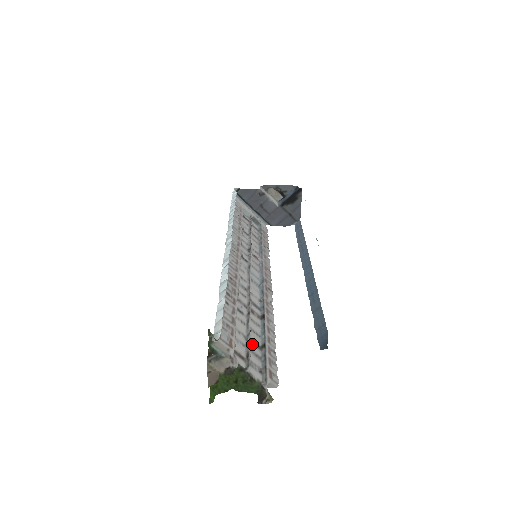
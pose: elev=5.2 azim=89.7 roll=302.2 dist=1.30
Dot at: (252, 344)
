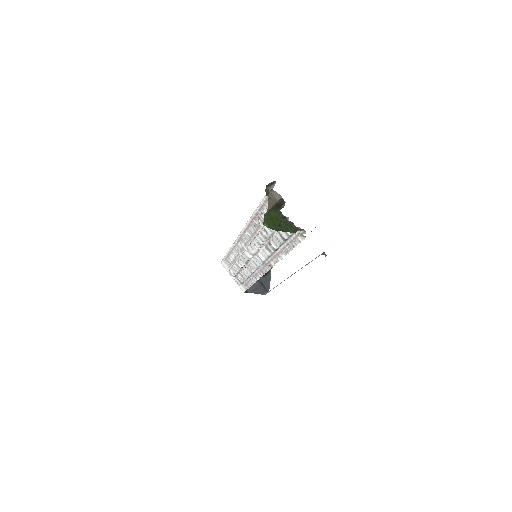
Dot at: (280, 233)
